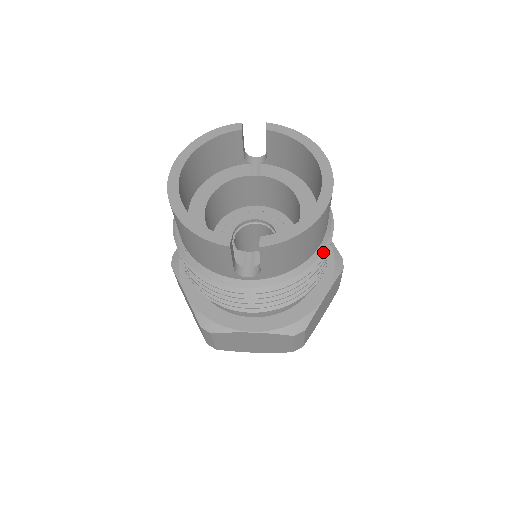
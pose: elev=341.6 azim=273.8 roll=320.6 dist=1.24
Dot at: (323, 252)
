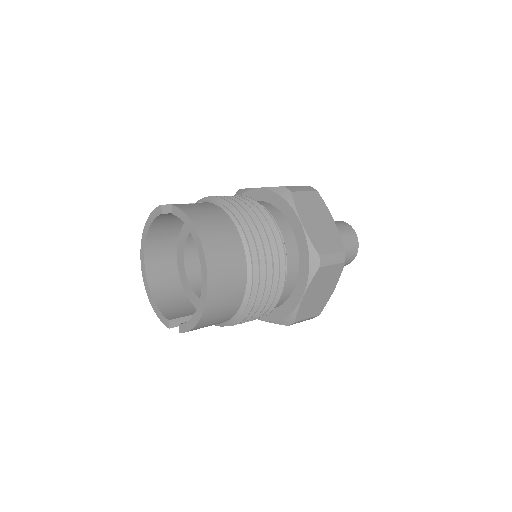
Dot at: (252, 299)
